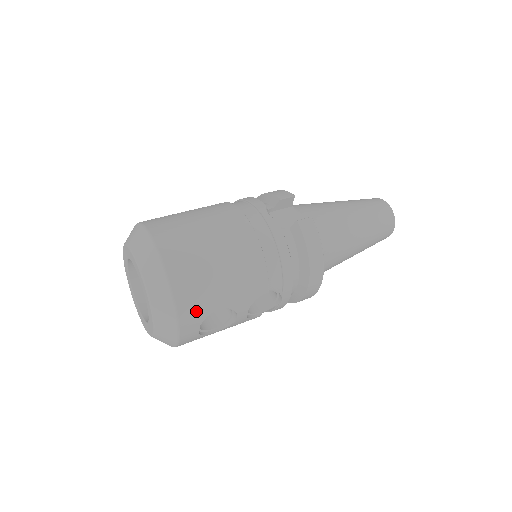
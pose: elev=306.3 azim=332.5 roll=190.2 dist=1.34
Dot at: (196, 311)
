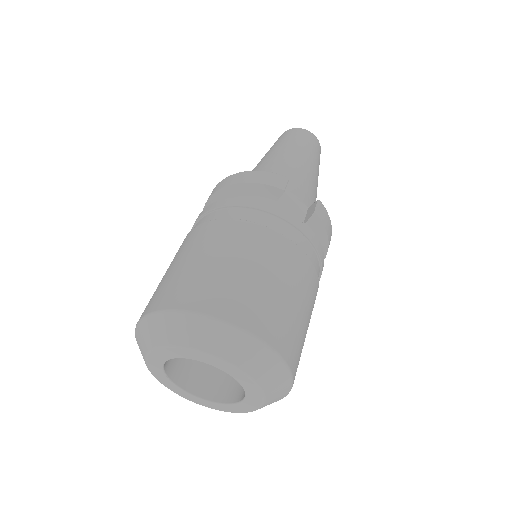
Dot at: occluded
